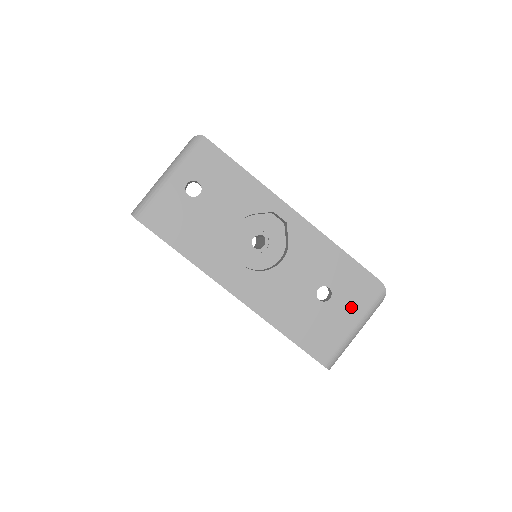
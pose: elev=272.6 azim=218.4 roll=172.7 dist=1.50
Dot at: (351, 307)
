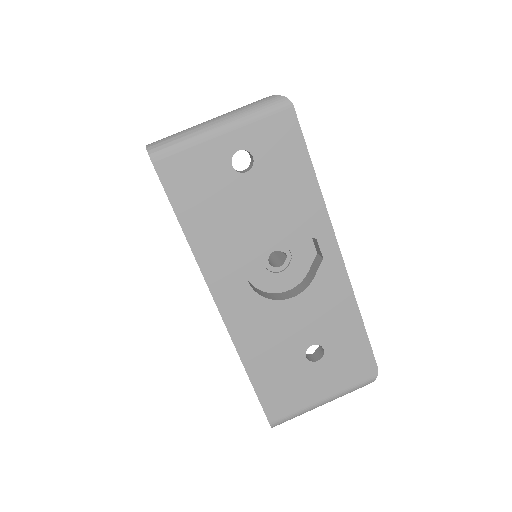
Dot at: (333, 379)
